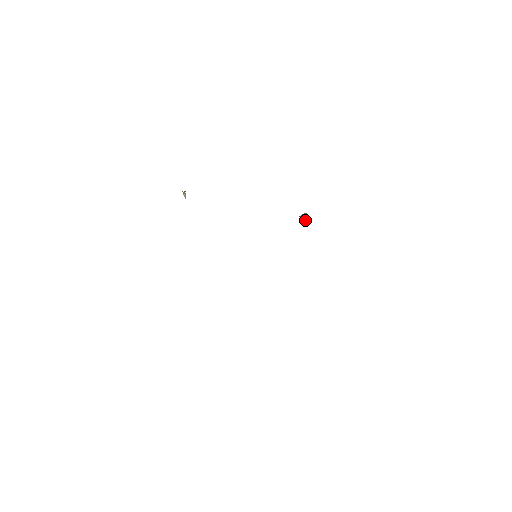
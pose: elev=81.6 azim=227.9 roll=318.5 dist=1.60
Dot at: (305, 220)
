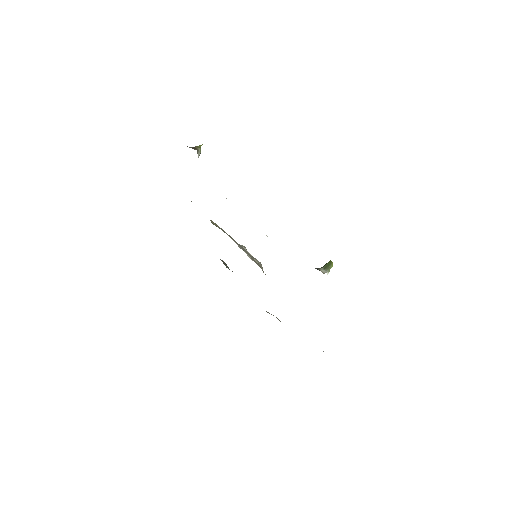
Dot at: occluded
